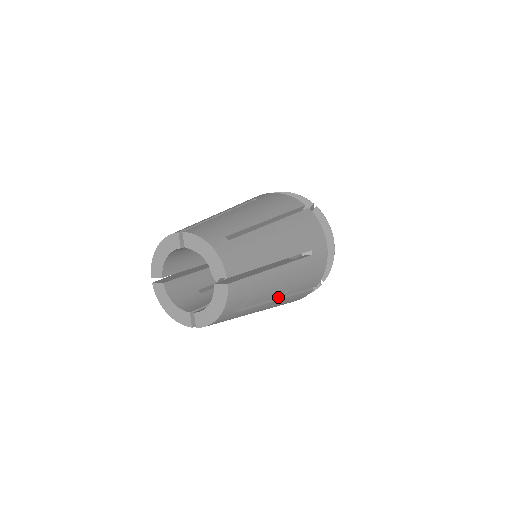
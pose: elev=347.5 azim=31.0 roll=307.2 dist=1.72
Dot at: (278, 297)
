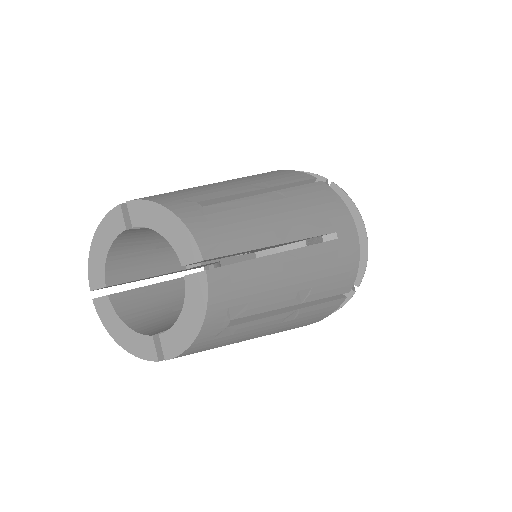
Dot at: (296, 304)
